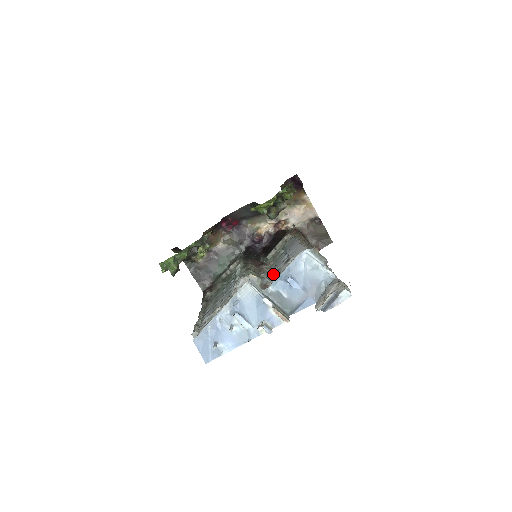
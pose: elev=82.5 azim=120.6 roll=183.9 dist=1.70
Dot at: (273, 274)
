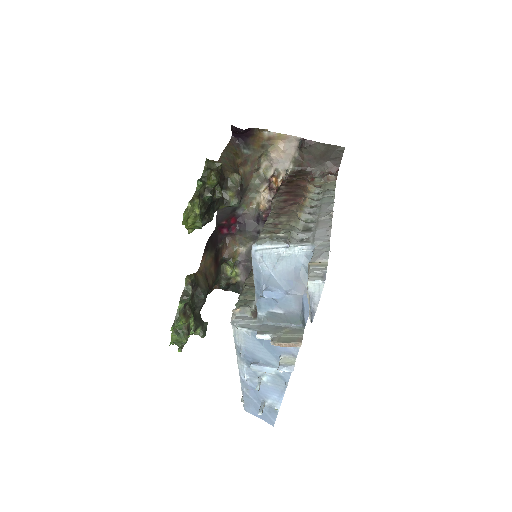
Dot at: occluded
